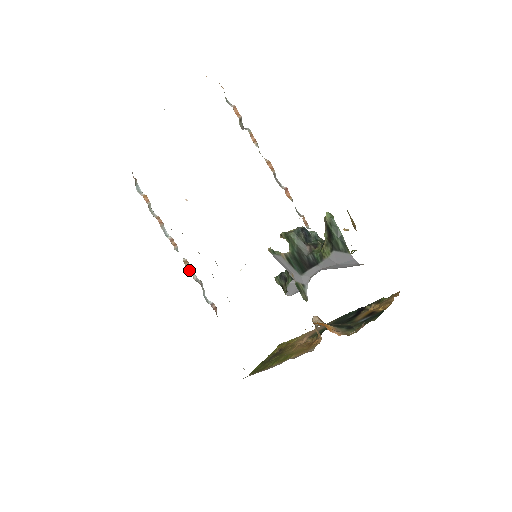
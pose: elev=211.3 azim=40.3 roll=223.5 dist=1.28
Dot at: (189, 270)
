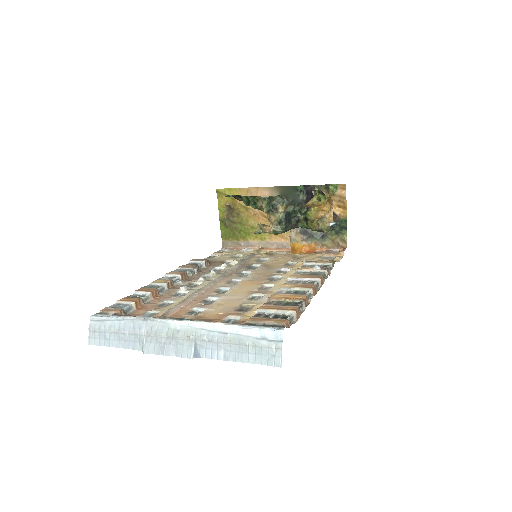
Dot at: (186, 276)
